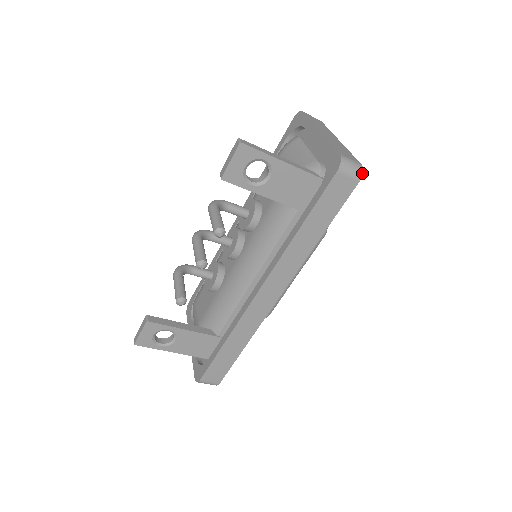
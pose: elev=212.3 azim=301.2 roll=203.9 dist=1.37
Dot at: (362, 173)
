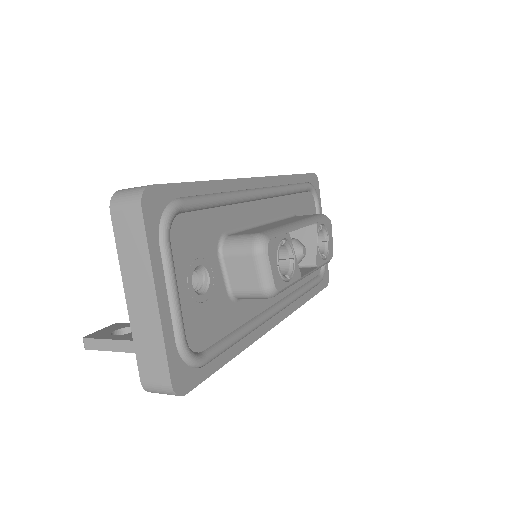
Dot at: (177, 395)
